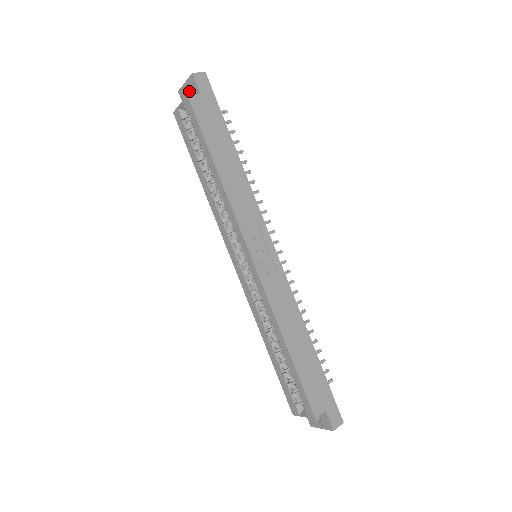
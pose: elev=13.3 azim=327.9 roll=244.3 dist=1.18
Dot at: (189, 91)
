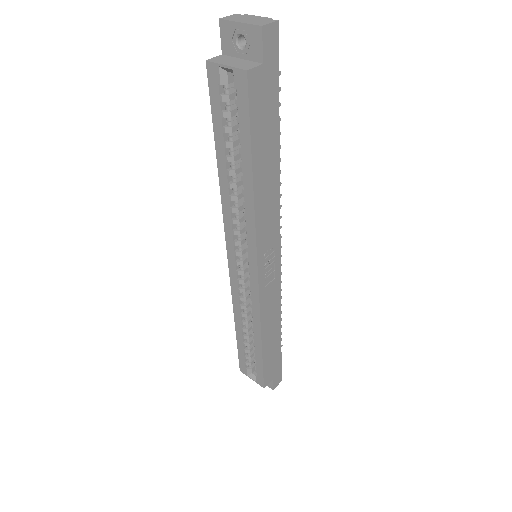
Dot at: (240, 35)
